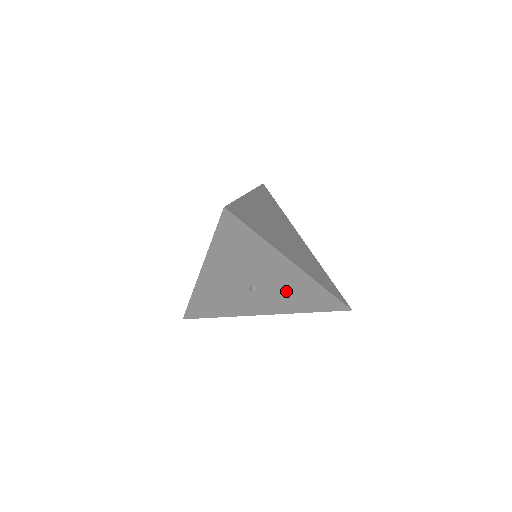
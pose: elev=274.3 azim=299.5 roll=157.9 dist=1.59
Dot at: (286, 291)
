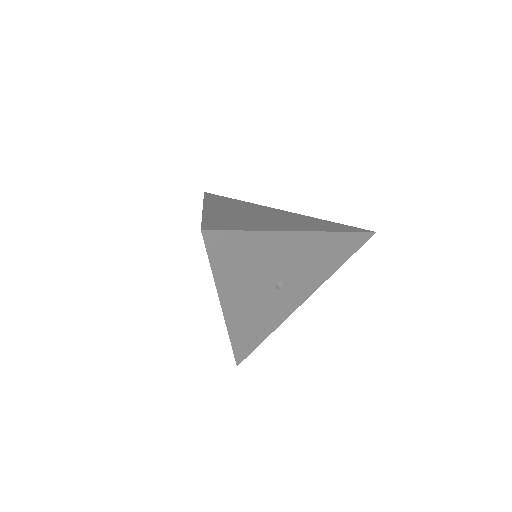
Dot at: (309, 263)
